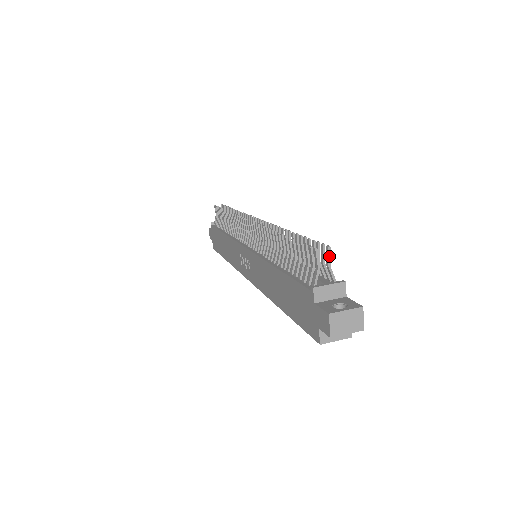
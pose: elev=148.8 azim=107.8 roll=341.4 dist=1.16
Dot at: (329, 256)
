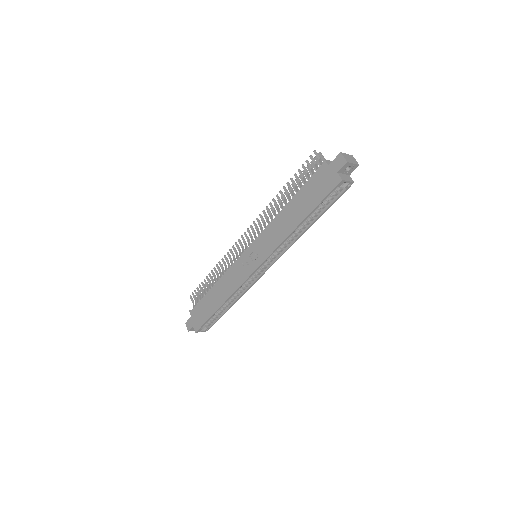
Dot at: (322, 155)
